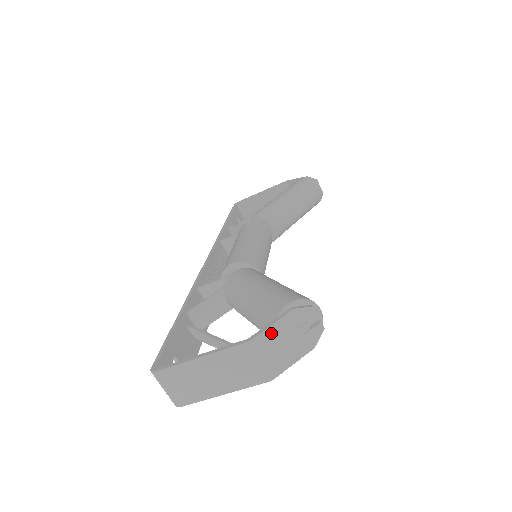
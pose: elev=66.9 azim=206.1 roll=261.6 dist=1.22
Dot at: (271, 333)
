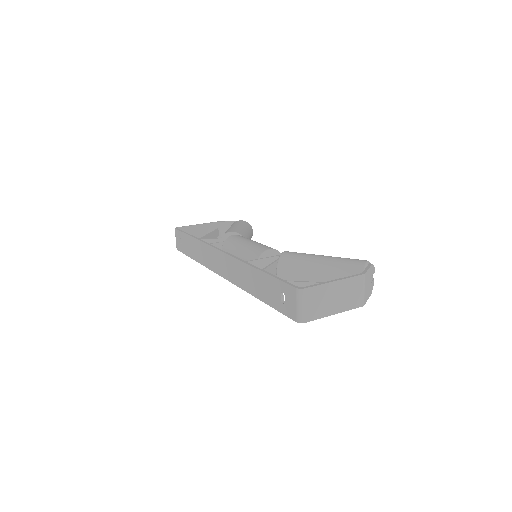
Dot at: (368, 274)
